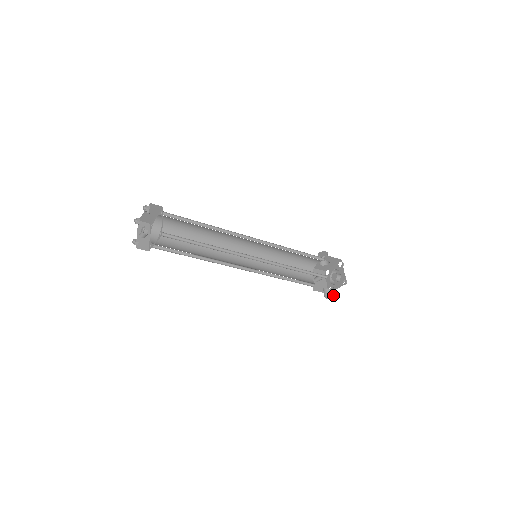
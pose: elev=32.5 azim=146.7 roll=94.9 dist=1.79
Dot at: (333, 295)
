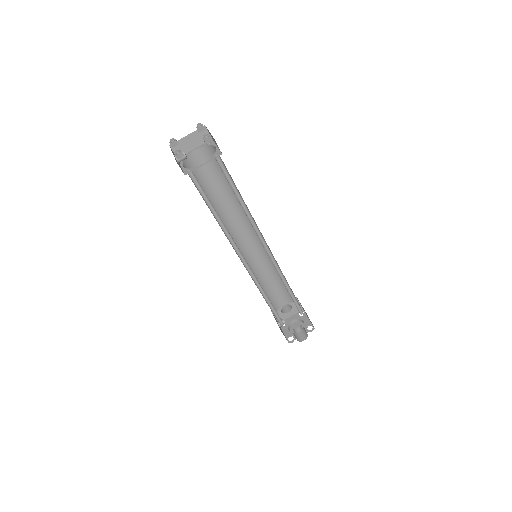
Dot at: (303, 338)
